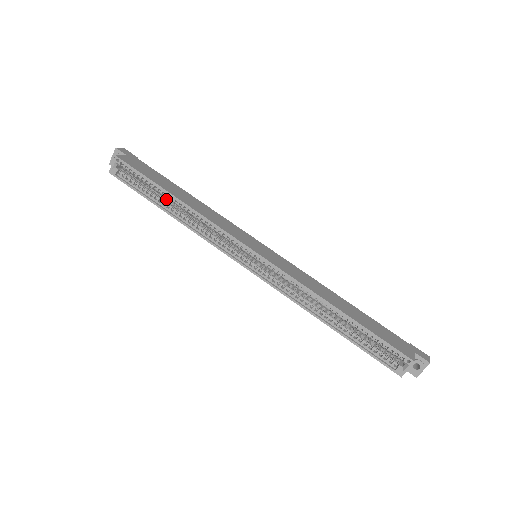
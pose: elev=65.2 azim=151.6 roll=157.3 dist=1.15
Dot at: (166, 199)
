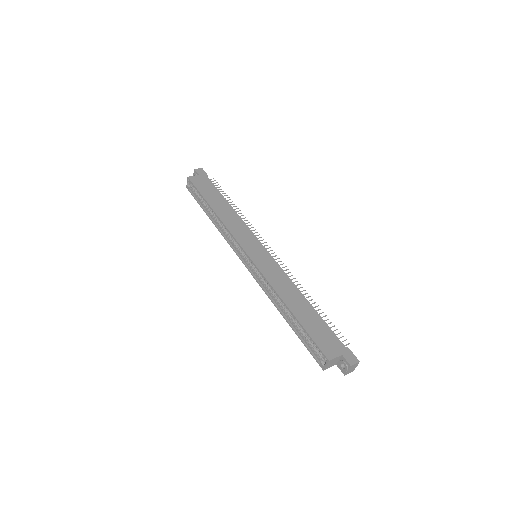
Dot at: occluded
